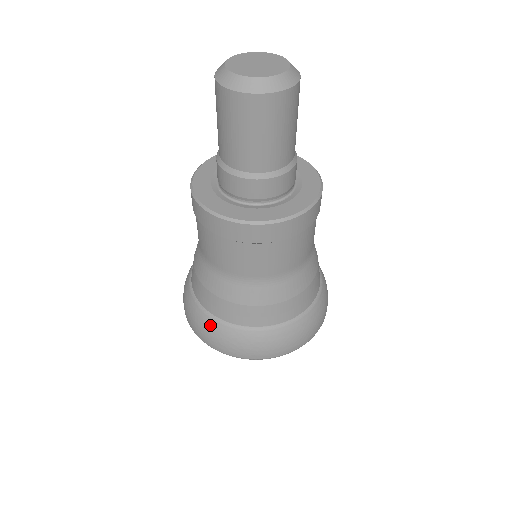
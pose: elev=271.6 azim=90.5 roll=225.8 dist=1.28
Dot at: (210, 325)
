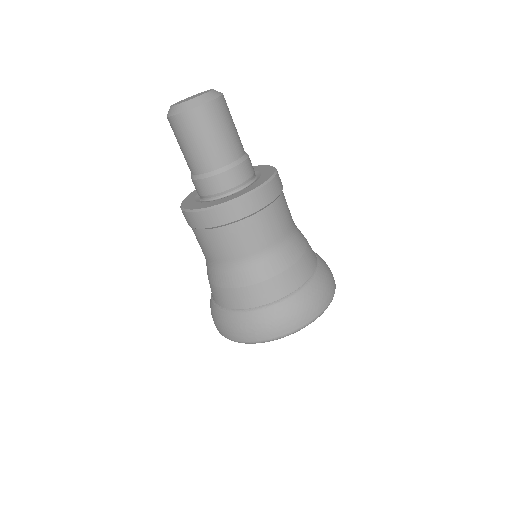
Dot at: (228, 318)
